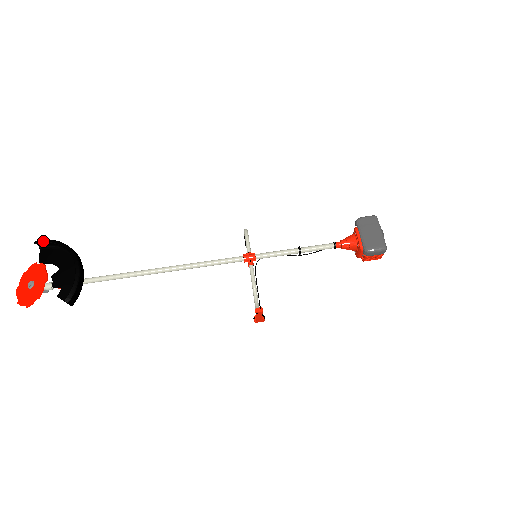
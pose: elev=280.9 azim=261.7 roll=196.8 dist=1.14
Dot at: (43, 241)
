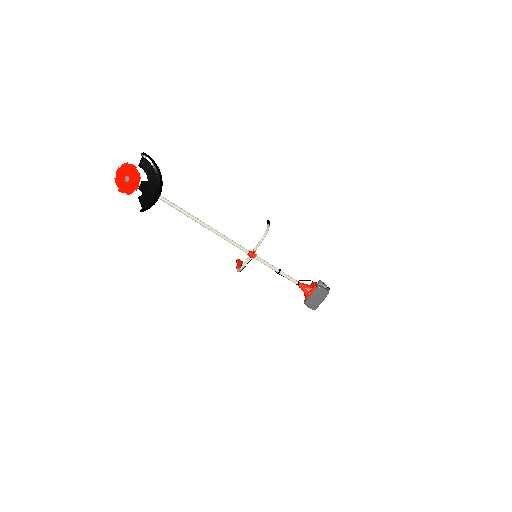
Dot at: (147, 159)
